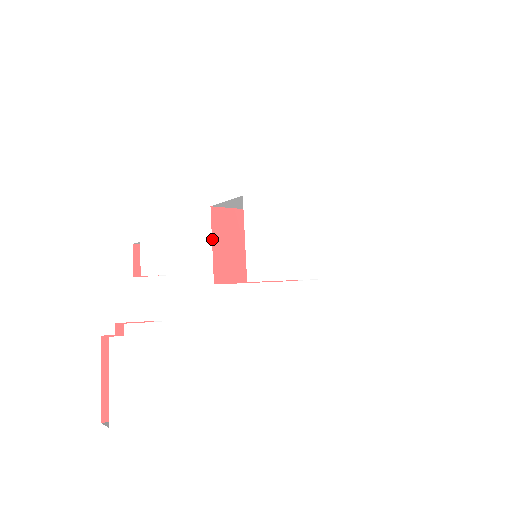
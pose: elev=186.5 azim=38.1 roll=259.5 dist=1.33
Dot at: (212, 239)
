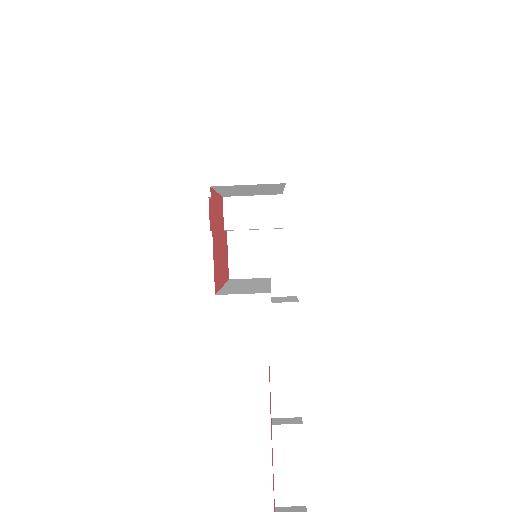
Dot at: (212, 232)
